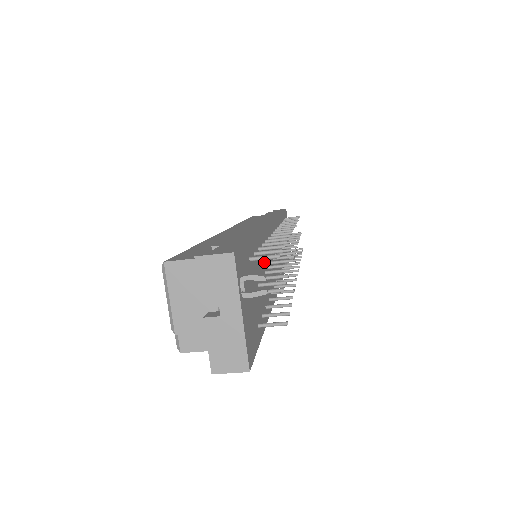
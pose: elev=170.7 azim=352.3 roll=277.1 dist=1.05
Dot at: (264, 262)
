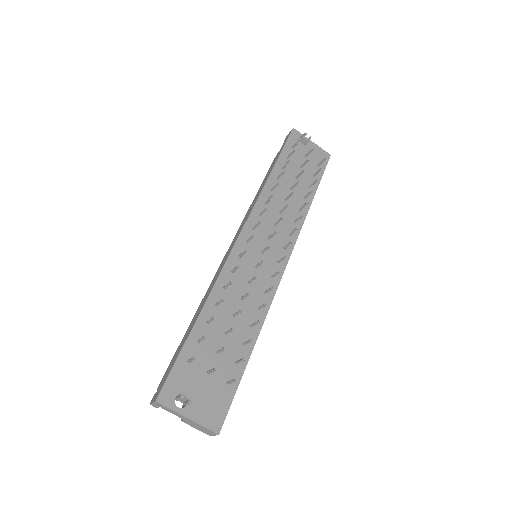
Dot at: (228, 311)
